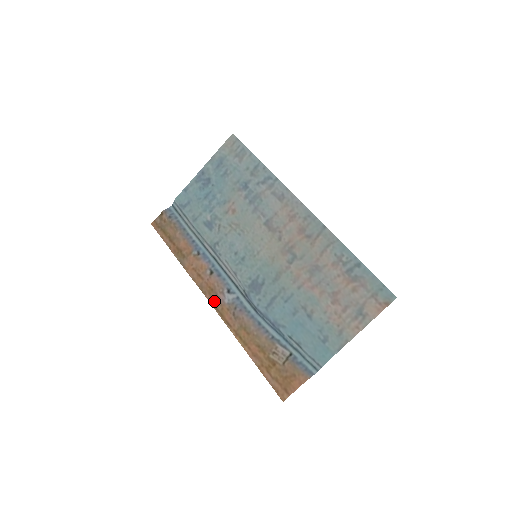
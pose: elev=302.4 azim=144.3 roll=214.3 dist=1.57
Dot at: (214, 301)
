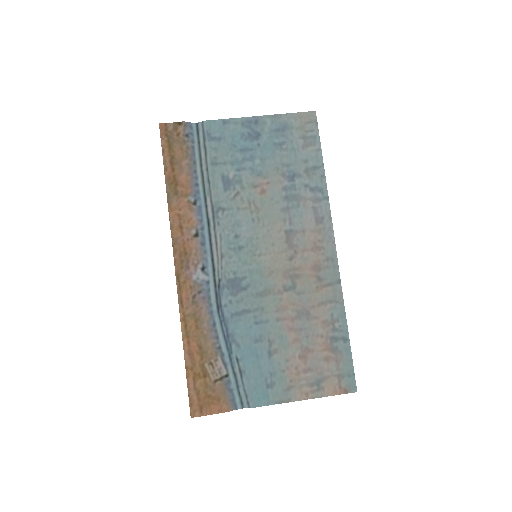
Dot at: (181, 267)
